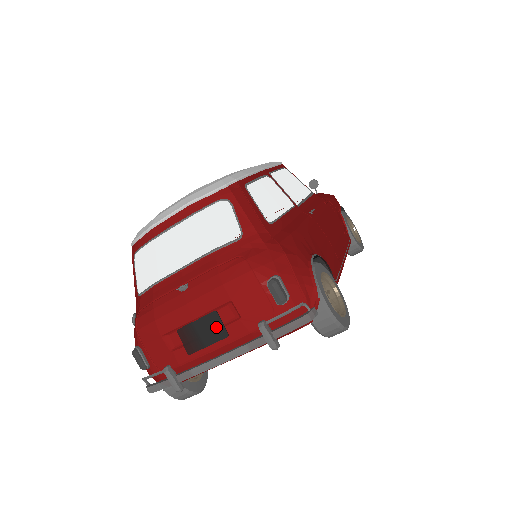
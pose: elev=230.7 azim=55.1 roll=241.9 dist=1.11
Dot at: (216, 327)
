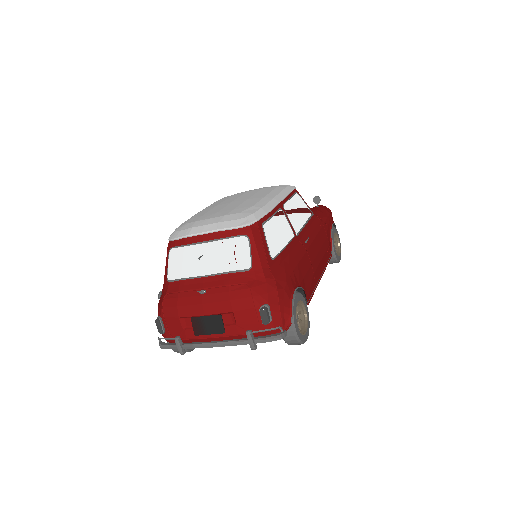
Dot at: (218, 325)
